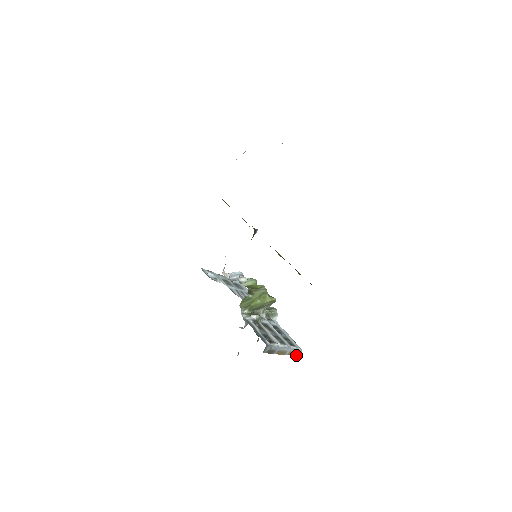
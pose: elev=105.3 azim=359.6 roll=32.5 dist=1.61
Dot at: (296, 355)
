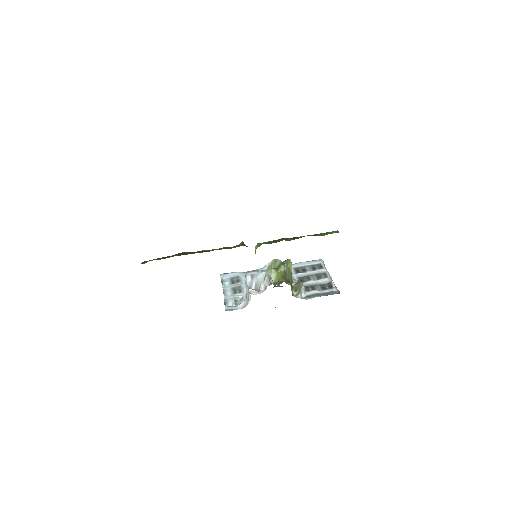
Dot at: occluded
